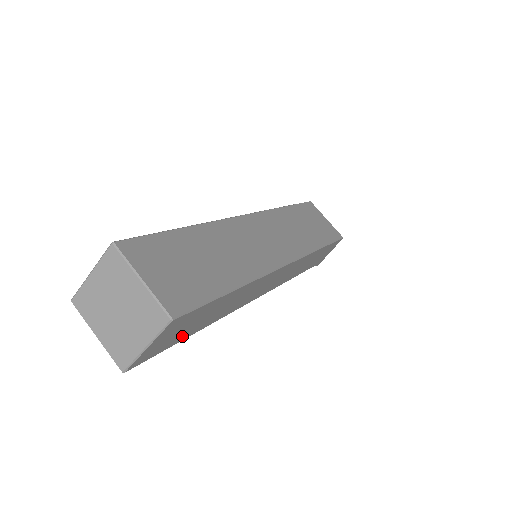
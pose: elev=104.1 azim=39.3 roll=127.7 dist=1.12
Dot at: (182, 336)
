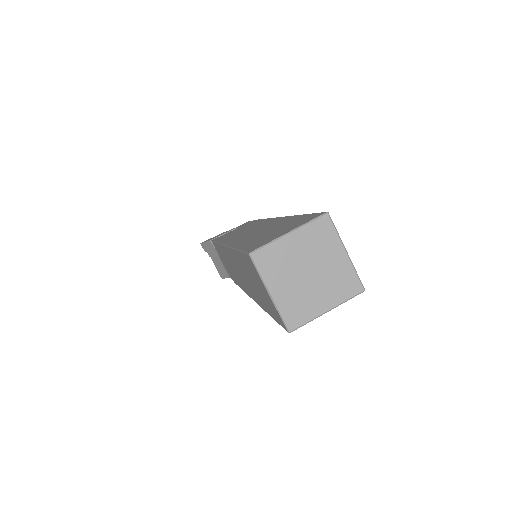
Dot at: occluded
